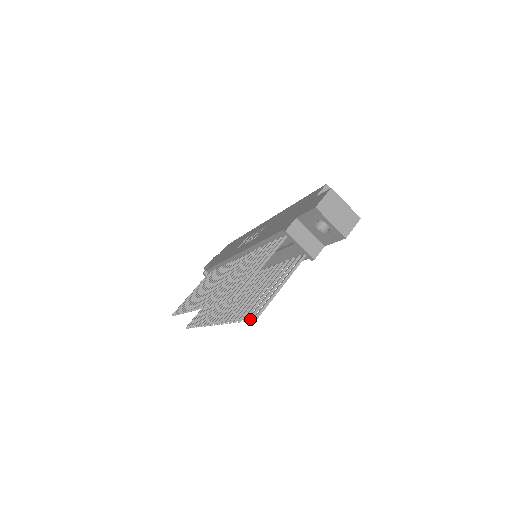
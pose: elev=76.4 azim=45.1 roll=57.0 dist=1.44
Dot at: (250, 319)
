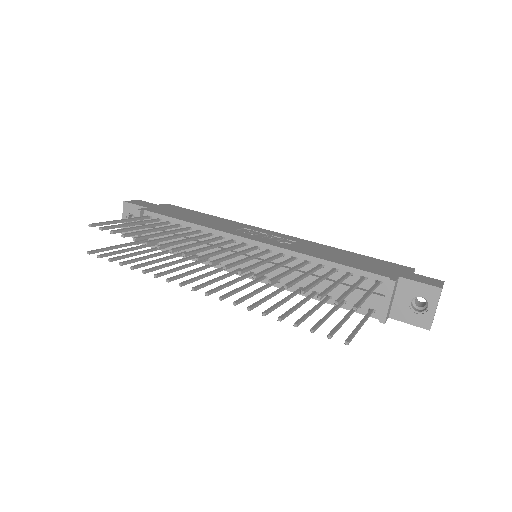
Dot at: (331, 337)
